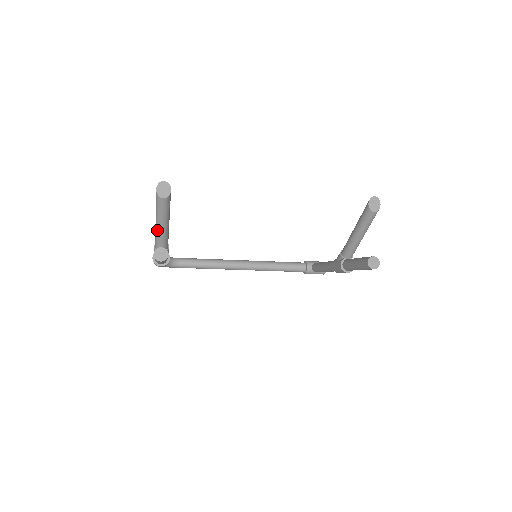
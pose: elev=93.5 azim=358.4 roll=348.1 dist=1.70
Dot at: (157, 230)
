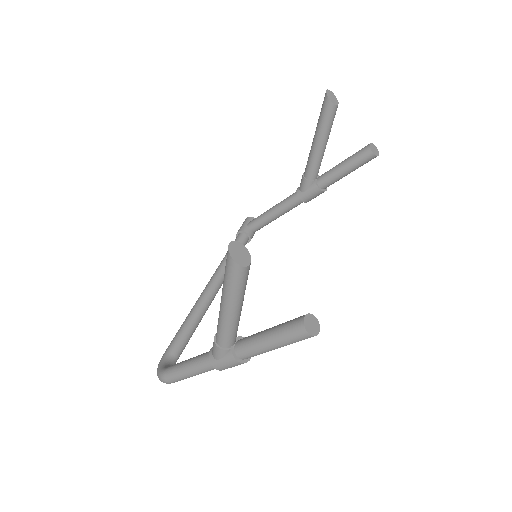
Dot at: (234, 320)
